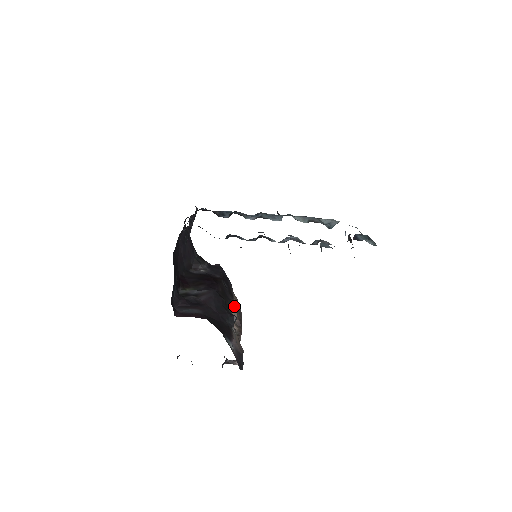
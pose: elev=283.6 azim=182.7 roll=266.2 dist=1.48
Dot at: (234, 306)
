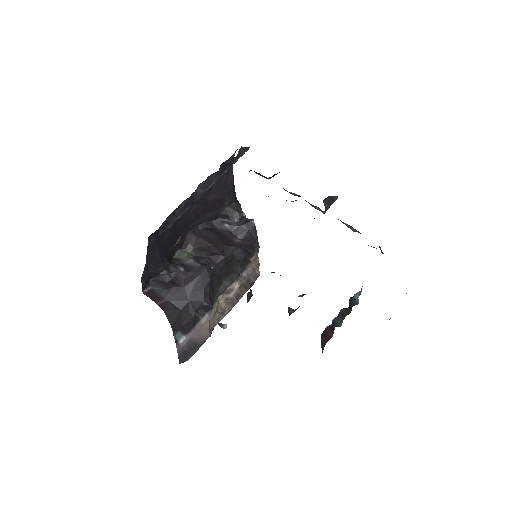
Dot at: (243, 276)
